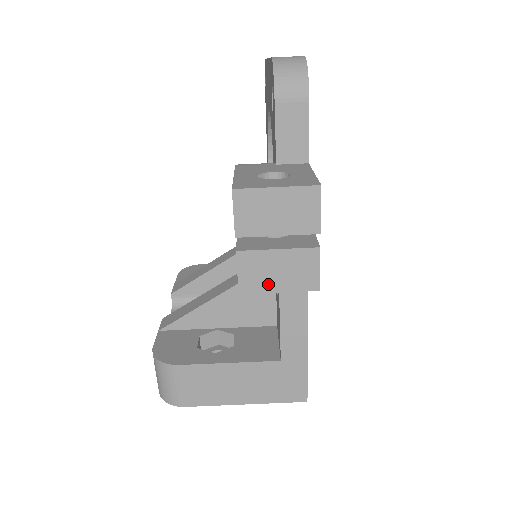
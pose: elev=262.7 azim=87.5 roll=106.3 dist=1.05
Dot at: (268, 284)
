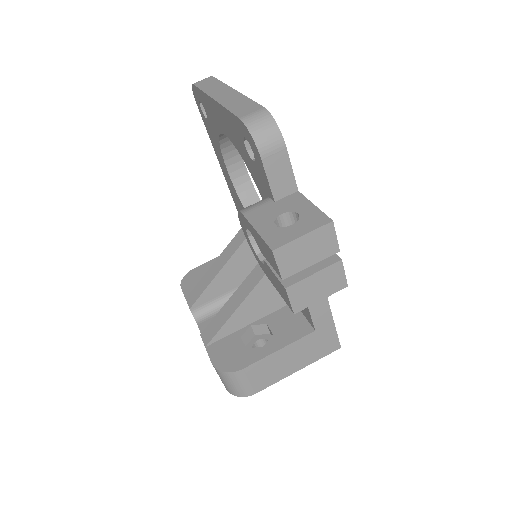
Dot at: (312, 298)
